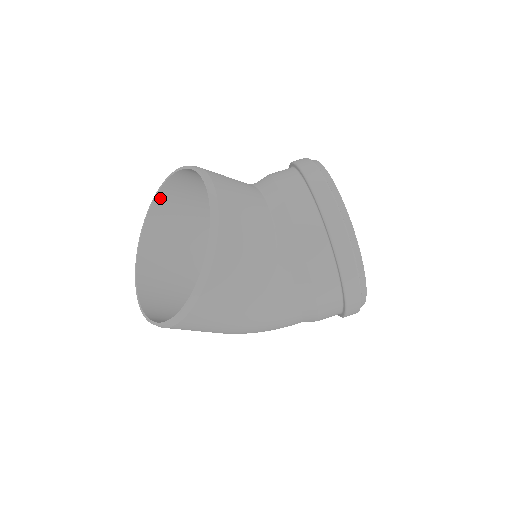
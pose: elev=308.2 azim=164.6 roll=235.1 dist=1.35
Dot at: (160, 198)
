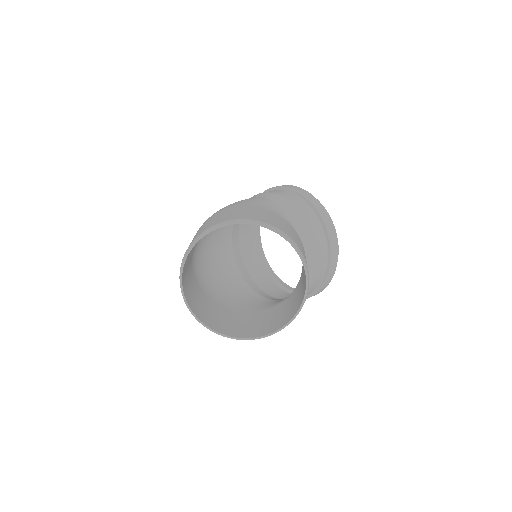
Dot at: (237, 222)
